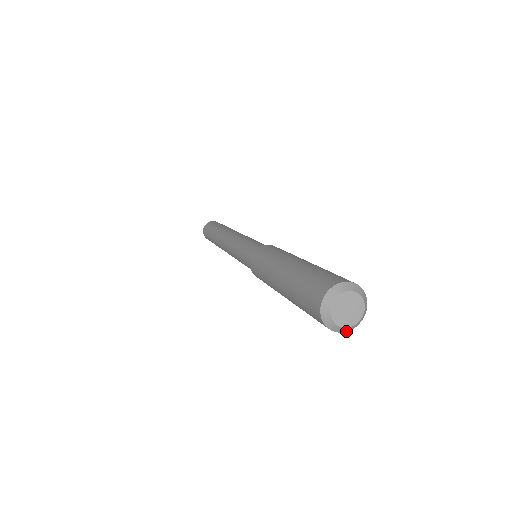
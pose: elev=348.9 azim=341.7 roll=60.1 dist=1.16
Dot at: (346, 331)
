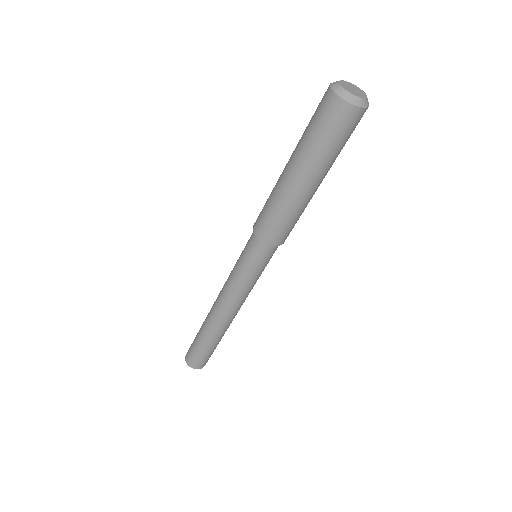
Dot at: (361, 106)
